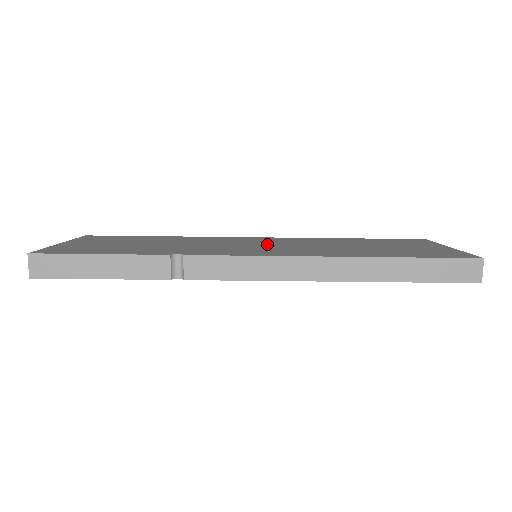
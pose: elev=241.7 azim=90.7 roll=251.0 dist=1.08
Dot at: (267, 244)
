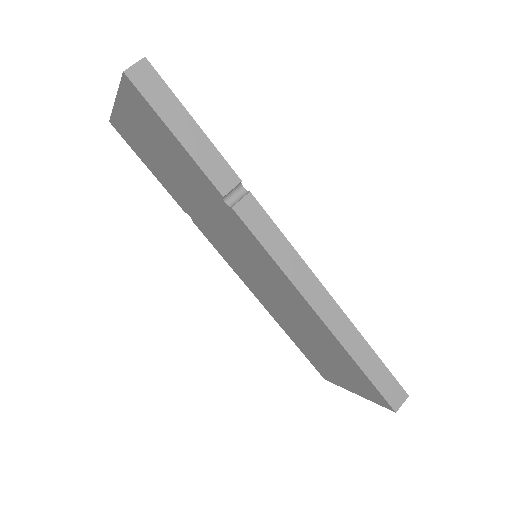
Dot at: occluded
